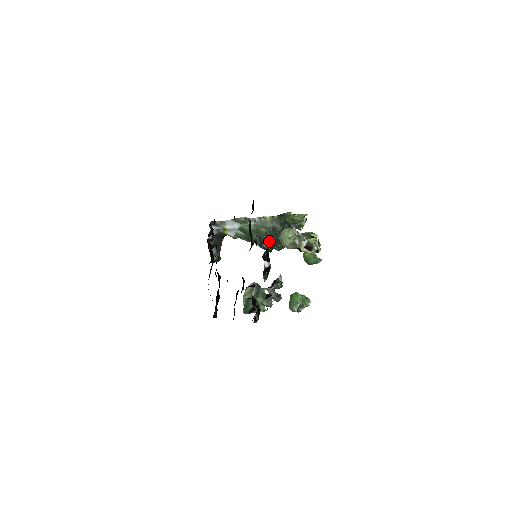
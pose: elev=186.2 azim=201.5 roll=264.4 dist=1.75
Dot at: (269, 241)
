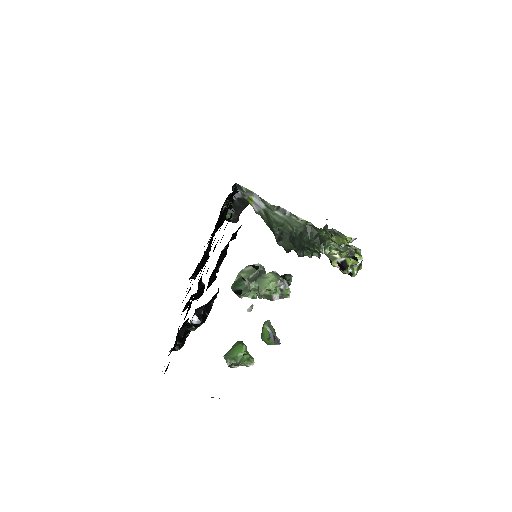
Dot at: (290, 242)
